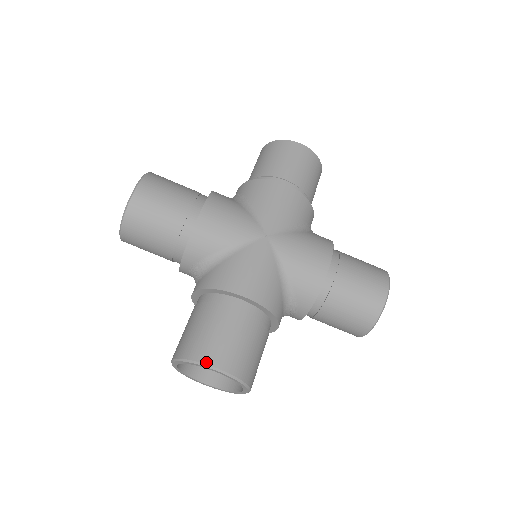
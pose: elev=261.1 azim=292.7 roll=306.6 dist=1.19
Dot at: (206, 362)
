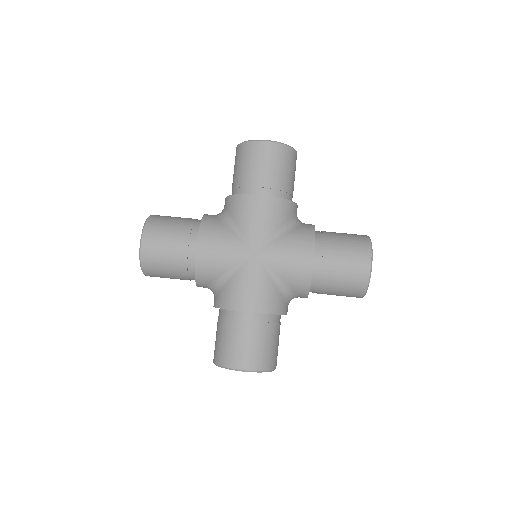
Dot at: (234, 368)
